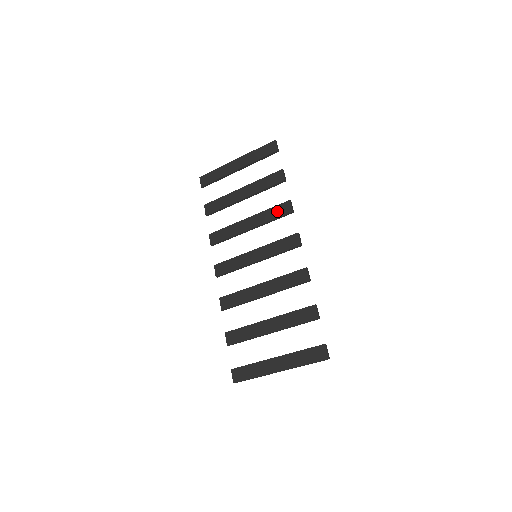
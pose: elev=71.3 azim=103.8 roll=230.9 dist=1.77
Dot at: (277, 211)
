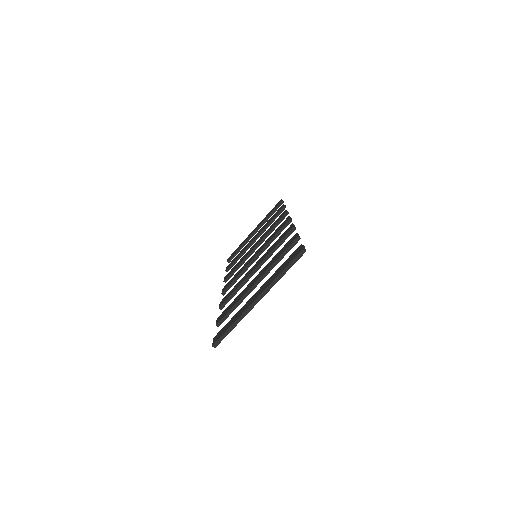
Dot at: (276, 222)
